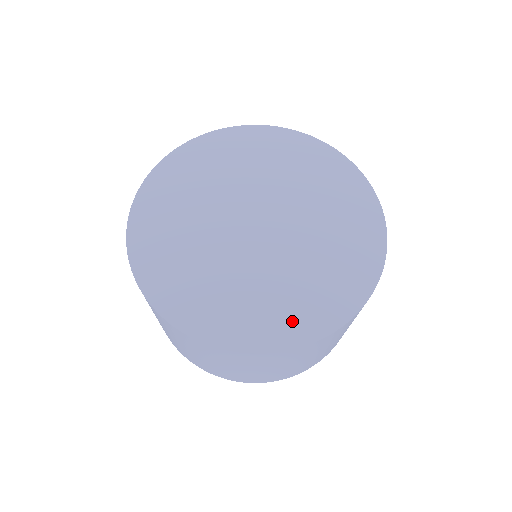
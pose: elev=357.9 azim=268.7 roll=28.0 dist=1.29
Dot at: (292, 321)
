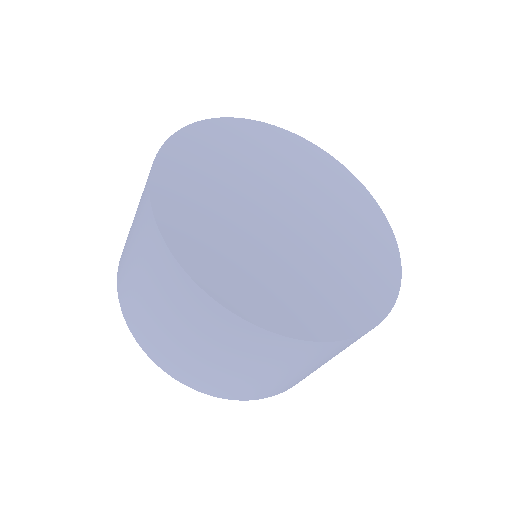
Dot at: (338, 311)
